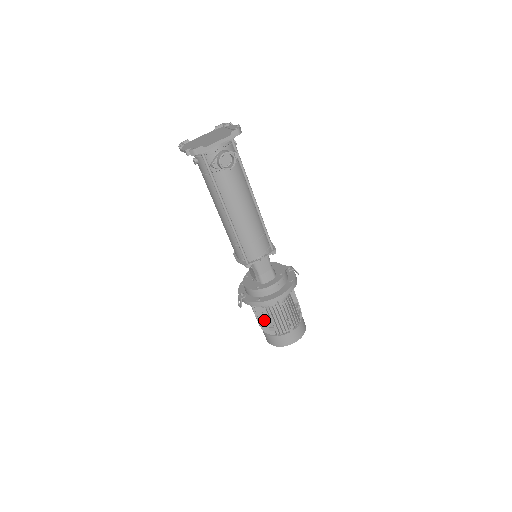
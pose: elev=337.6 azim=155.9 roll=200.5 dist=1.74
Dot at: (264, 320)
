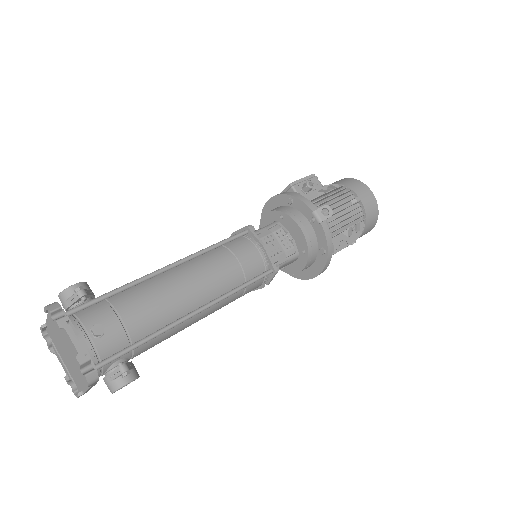
Dot at: occluded
